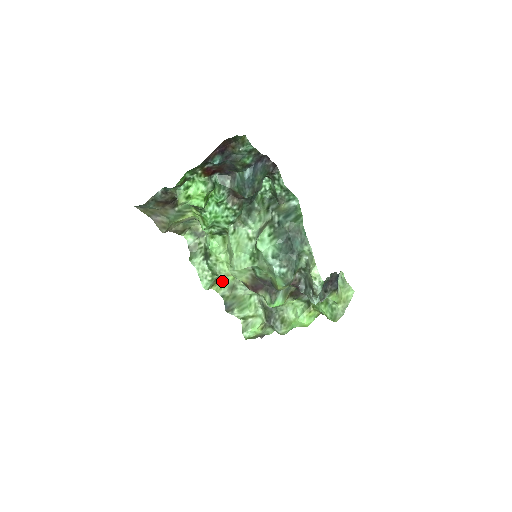
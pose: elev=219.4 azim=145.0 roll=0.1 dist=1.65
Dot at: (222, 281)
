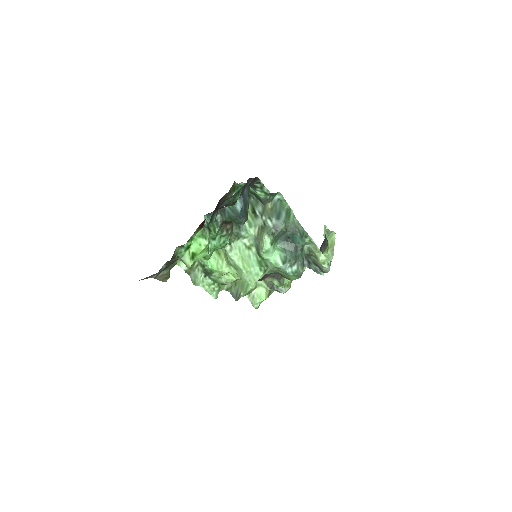
Dot at: occluded
